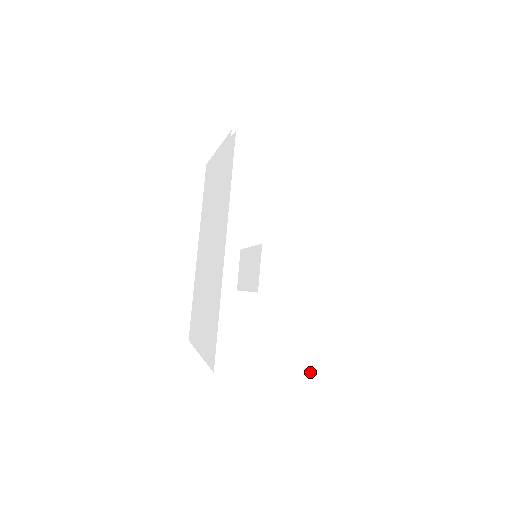
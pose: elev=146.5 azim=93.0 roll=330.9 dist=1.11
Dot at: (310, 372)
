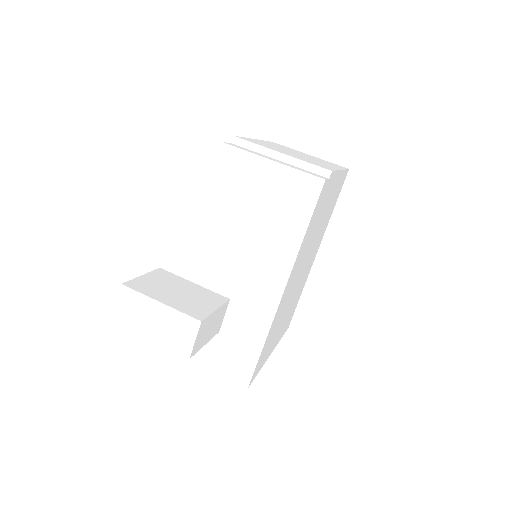
Dot at: (241, 383)
